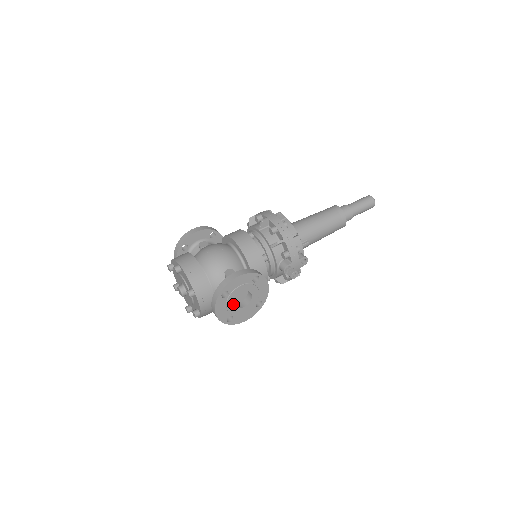
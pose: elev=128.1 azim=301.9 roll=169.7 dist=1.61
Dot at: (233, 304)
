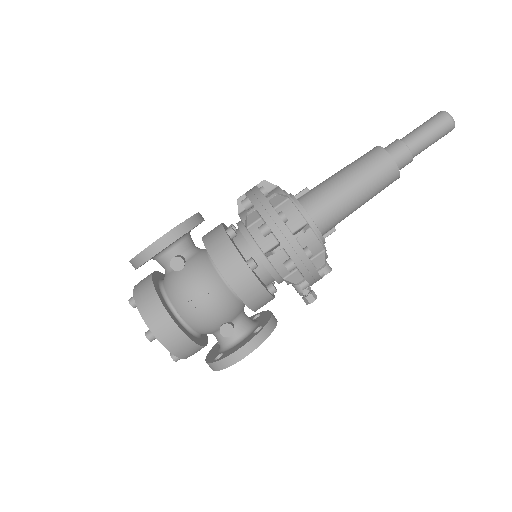
Dot at: occluded
